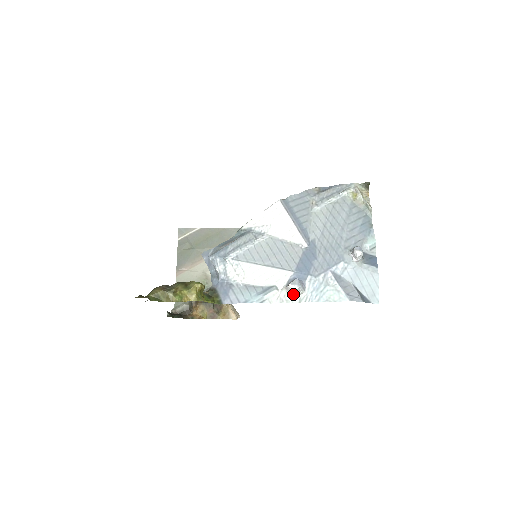
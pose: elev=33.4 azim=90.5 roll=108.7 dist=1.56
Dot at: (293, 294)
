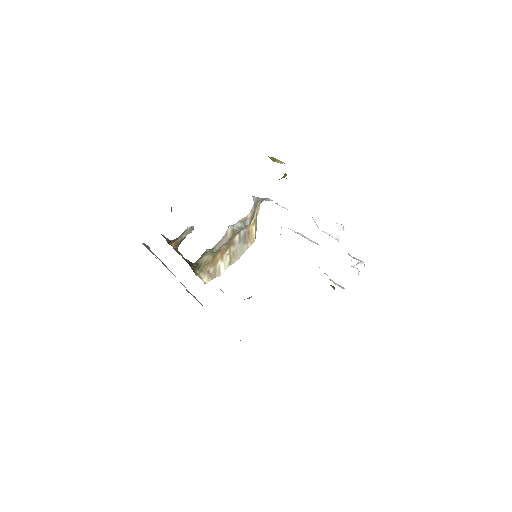
Dot at: (336, 231)
